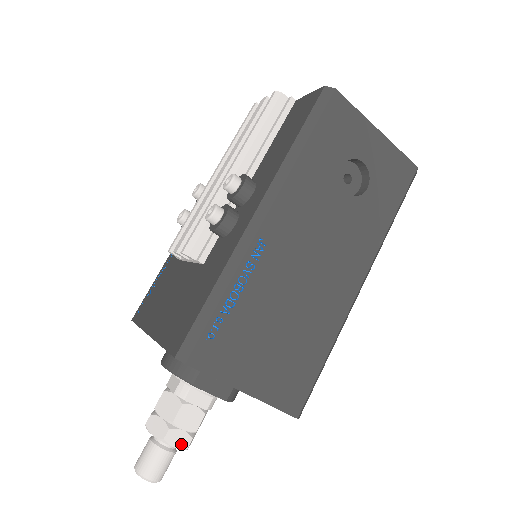
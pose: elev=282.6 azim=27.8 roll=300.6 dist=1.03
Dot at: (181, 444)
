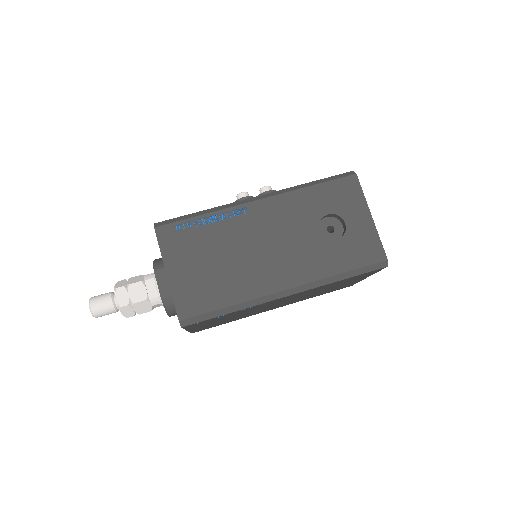
Dot at: (121, 301)
